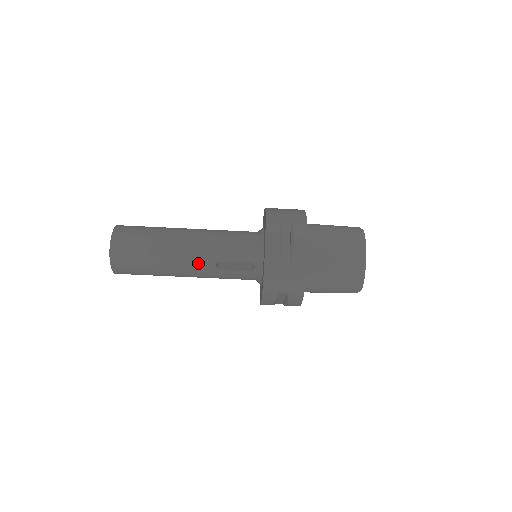
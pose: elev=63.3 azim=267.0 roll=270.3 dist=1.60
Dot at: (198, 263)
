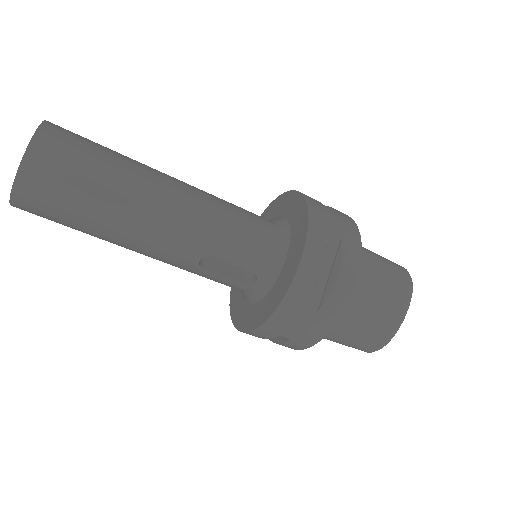
Dot at: (173, 247)
